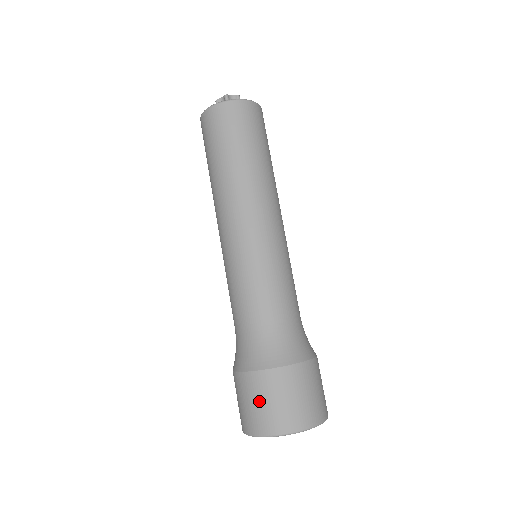
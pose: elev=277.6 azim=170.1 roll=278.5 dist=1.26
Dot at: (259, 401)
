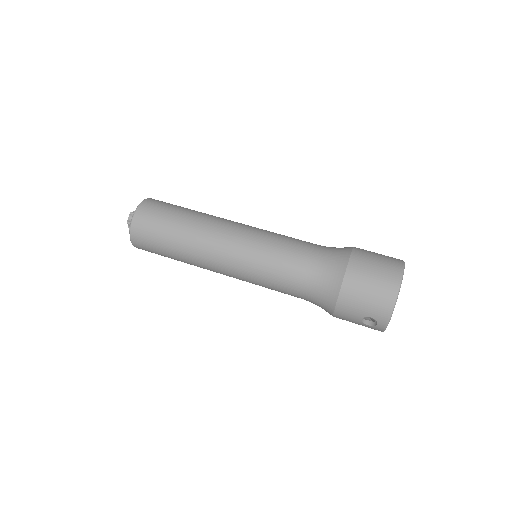
Dot at: (370, 279)
